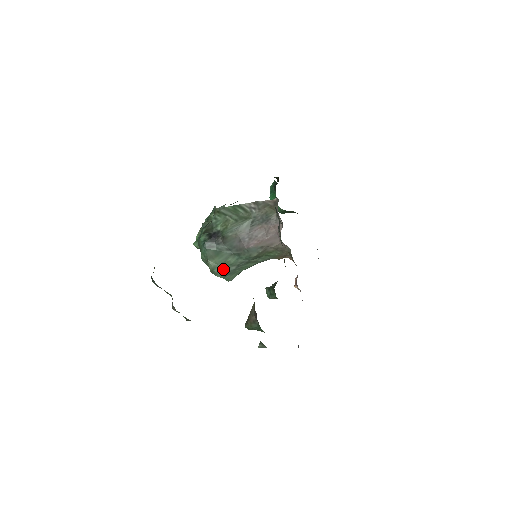
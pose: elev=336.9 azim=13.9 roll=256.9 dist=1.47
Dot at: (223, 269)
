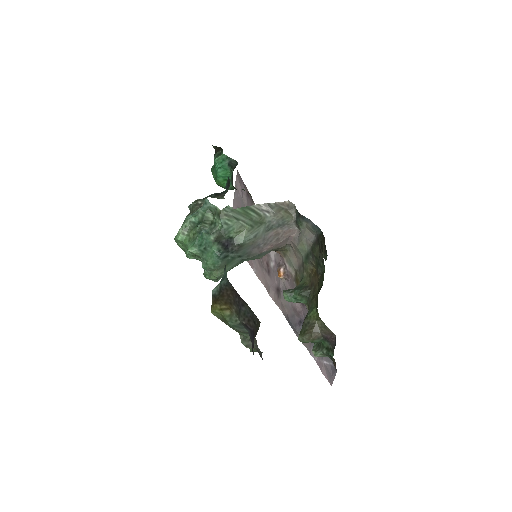
Dot at: occluded
